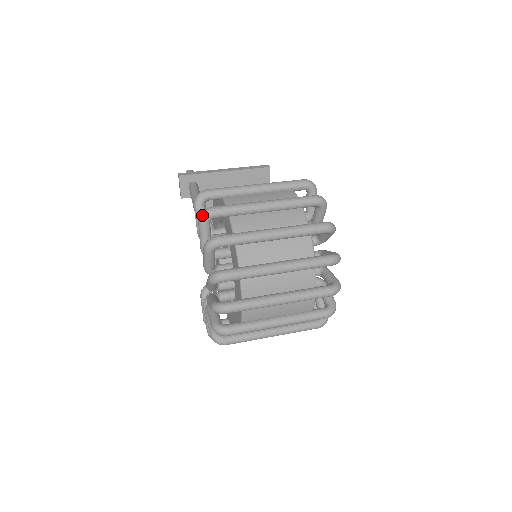
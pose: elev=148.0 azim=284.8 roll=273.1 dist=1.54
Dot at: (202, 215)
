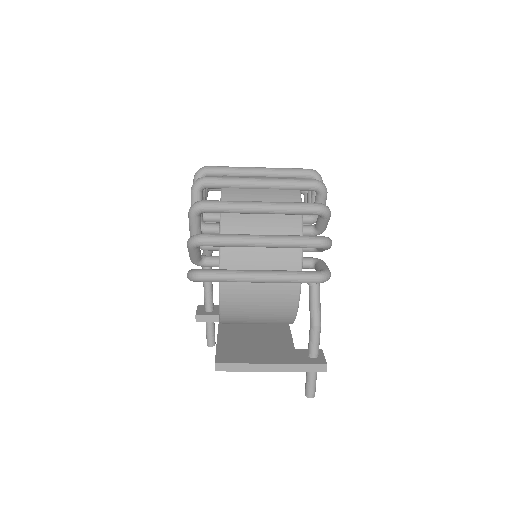
Dot at: occluded
